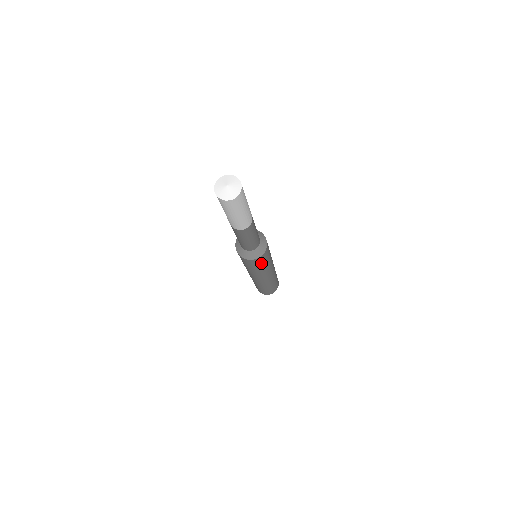
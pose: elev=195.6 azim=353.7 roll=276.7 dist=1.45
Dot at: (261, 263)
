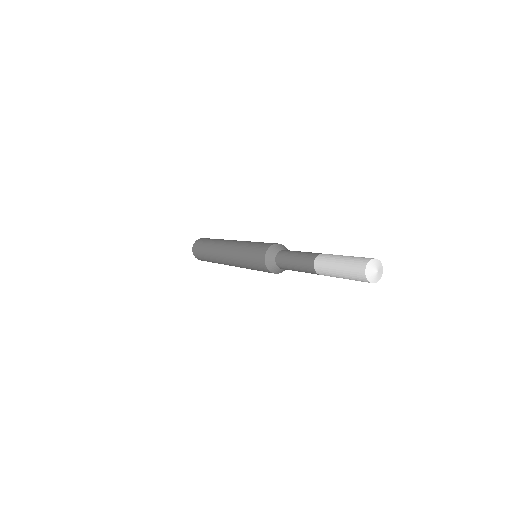
Dot at: occluded
